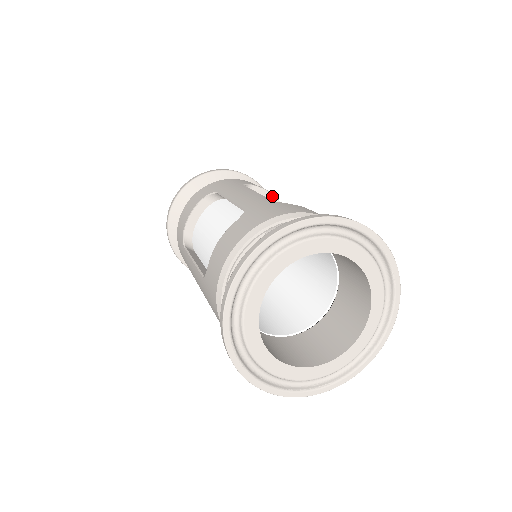
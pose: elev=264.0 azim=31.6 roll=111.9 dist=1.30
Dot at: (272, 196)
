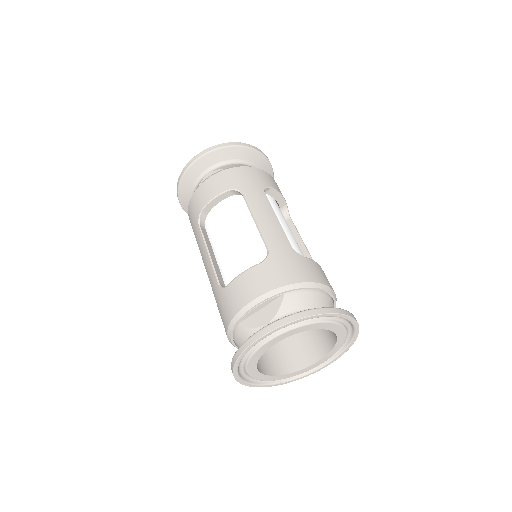
Dot at: (282, 198)
